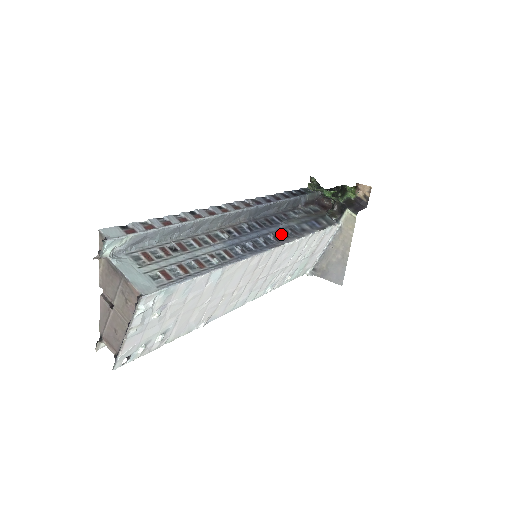
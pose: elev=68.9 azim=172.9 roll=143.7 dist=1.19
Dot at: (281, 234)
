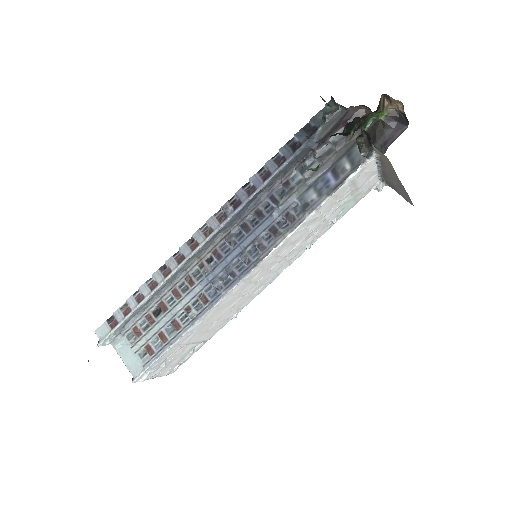
Dot at: (271, 232)
